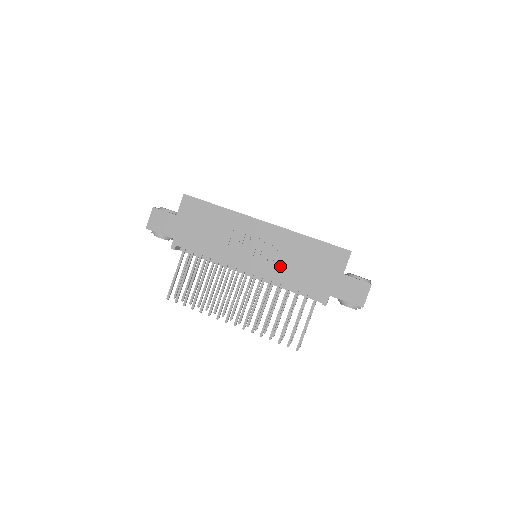
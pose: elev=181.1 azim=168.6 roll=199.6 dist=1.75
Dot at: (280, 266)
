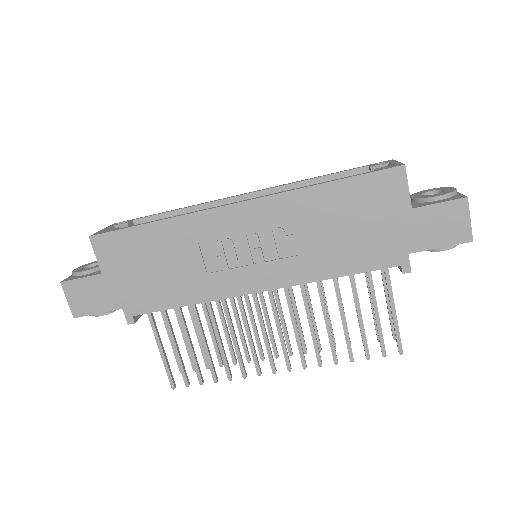
Dot at: (304, 255)
